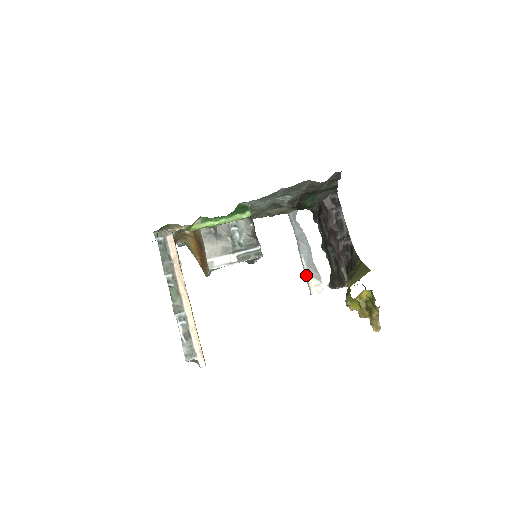
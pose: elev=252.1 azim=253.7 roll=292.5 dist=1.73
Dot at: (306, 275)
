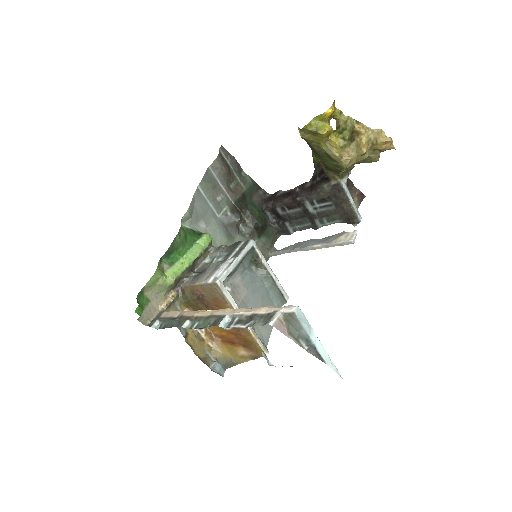
Dot at: (330, 245)
